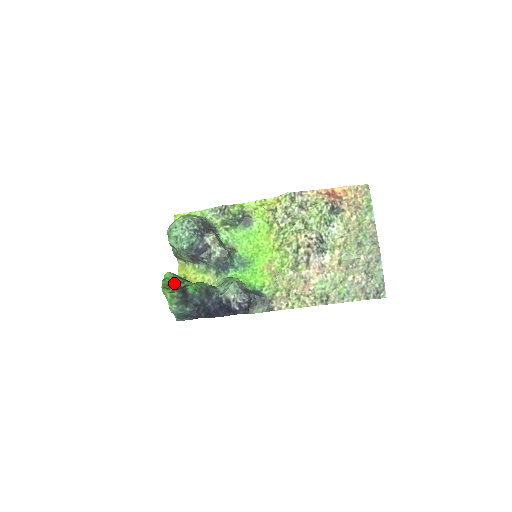
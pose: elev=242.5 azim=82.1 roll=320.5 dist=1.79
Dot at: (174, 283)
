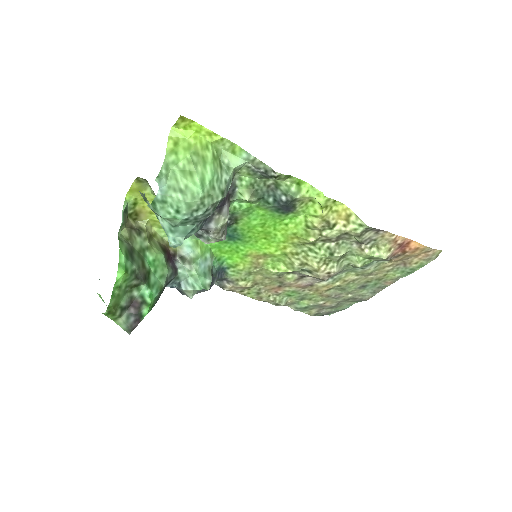
Dot at: (125, 291)
